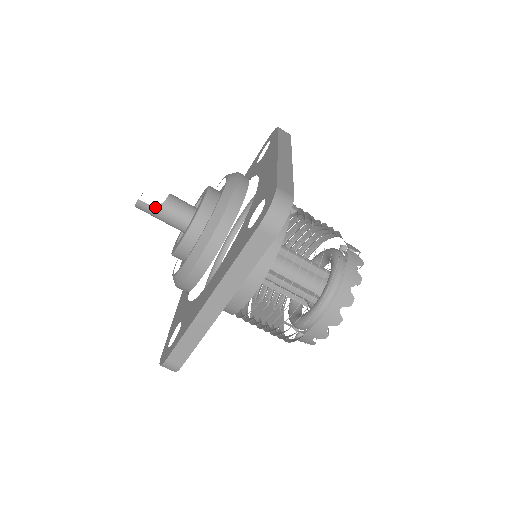
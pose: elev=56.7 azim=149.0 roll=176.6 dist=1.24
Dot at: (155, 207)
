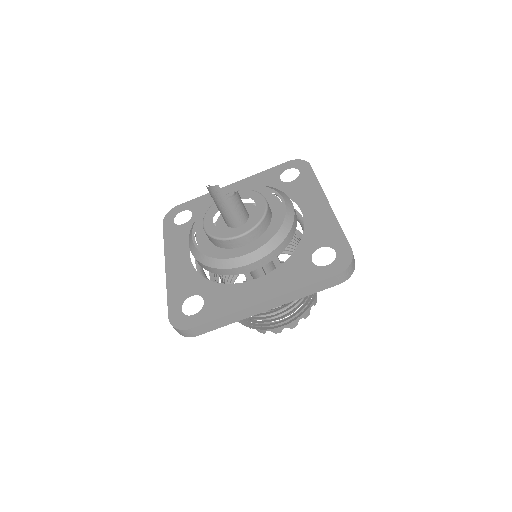
Dot at: (226, 197)
